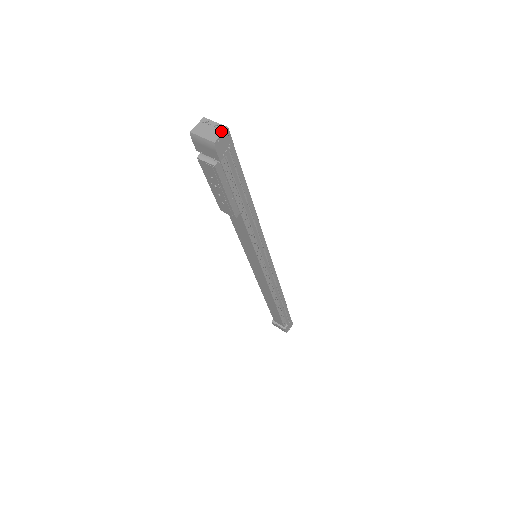
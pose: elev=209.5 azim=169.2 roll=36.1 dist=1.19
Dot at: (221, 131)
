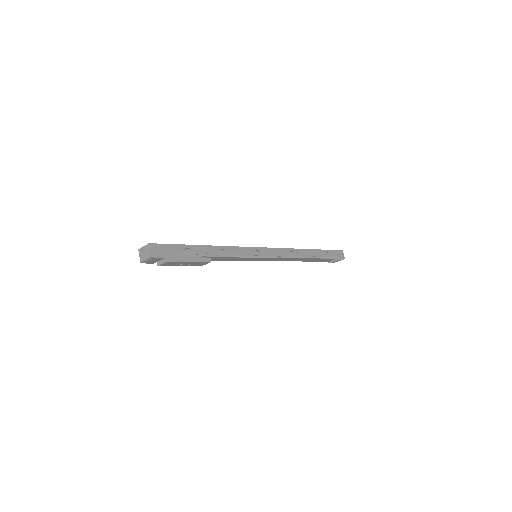
Dot at: (148, 248)
